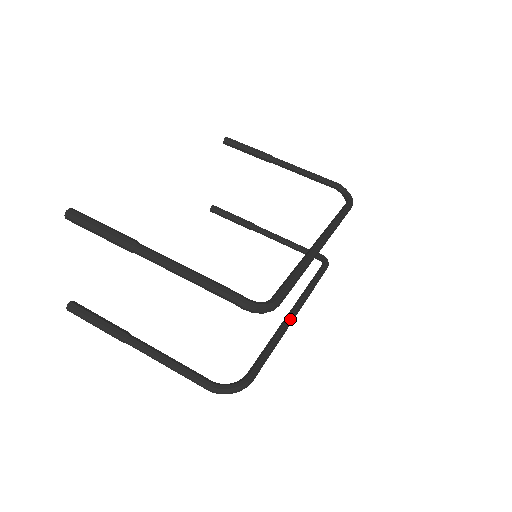
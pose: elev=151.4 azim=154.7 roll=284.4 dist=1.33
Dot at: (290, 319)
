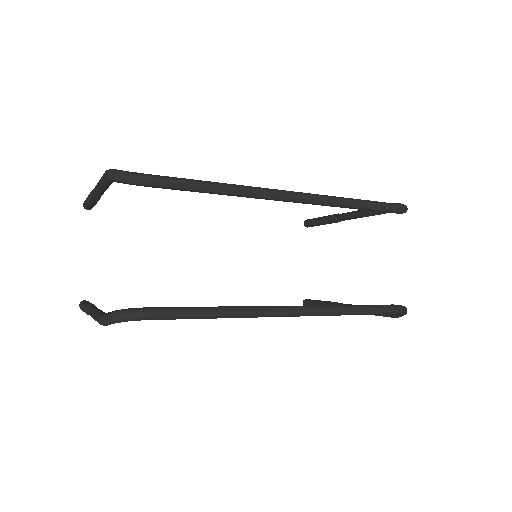
Dot at: (268, 306)
